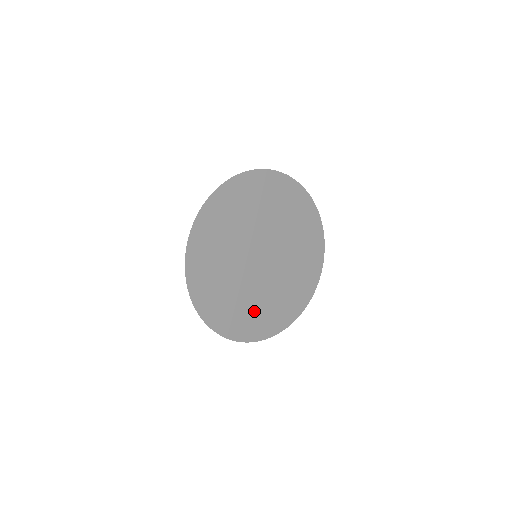
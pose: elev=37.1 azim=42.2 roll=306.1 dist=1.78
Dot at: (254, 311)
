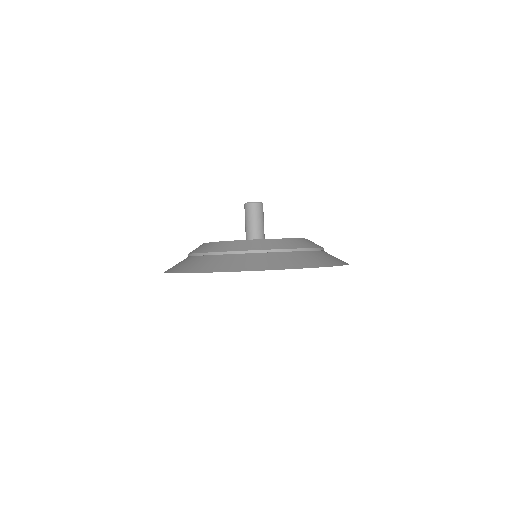
Dot at: occluded
